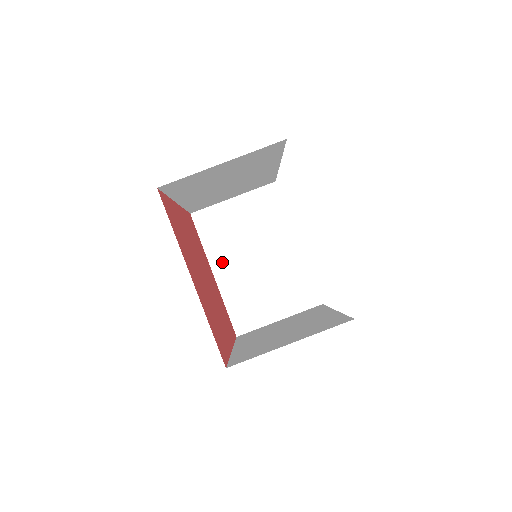
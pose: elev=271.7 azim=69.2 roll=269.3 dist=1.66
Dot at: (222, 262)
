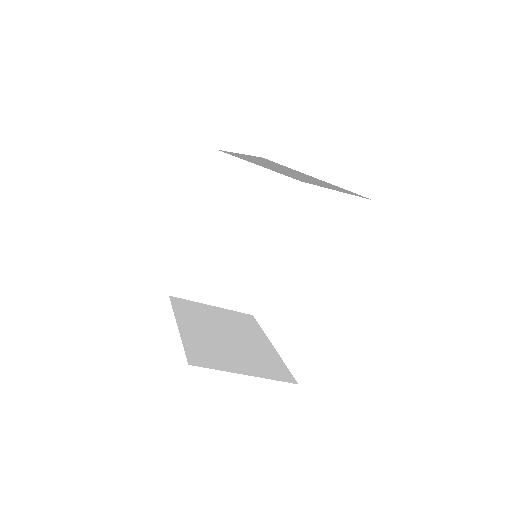
Dot at: (254, 159)
